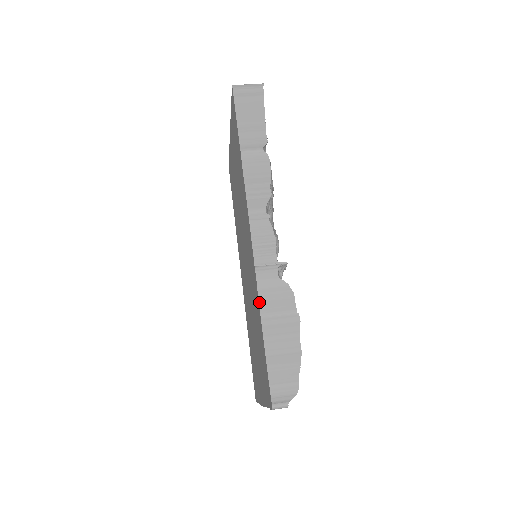
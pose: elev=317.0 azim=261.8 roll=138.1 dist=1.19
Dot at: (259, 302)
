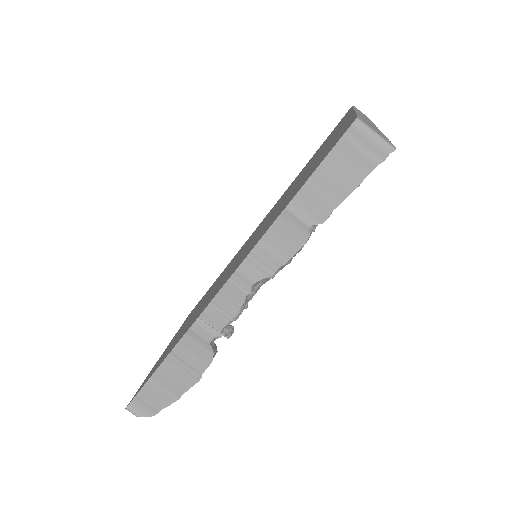
Dot at: (178, 343)
